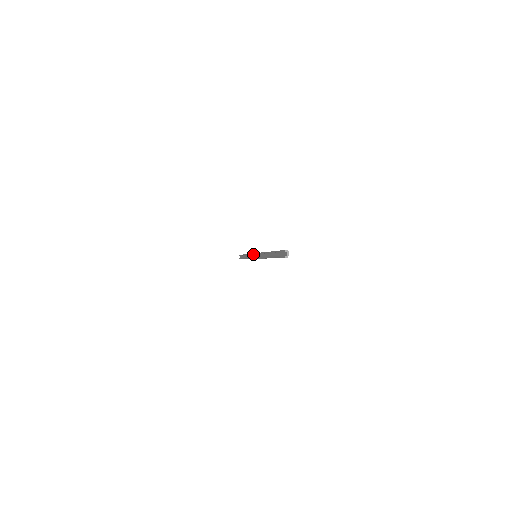
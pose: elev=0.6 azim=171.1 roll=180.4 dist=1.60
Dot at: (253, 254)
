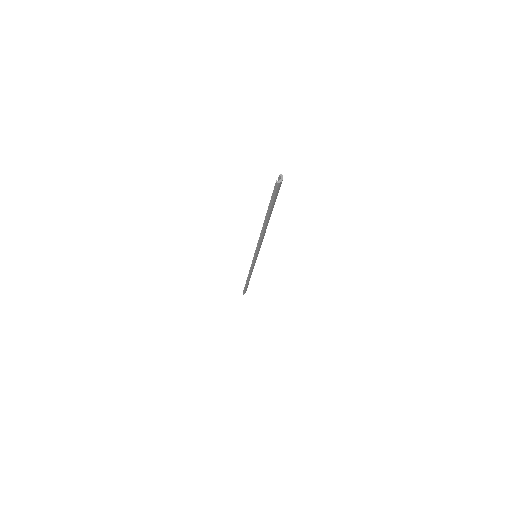
Dot at: occluded
